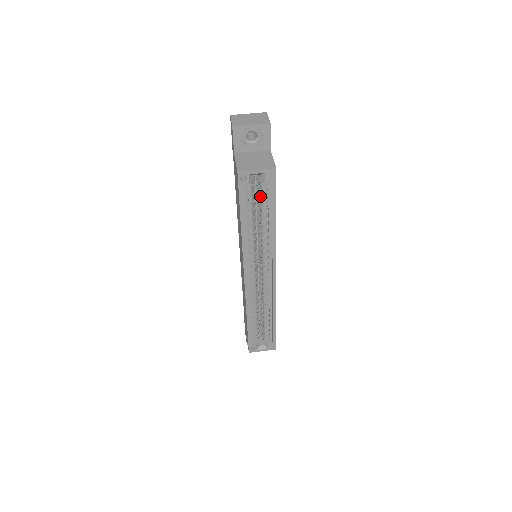
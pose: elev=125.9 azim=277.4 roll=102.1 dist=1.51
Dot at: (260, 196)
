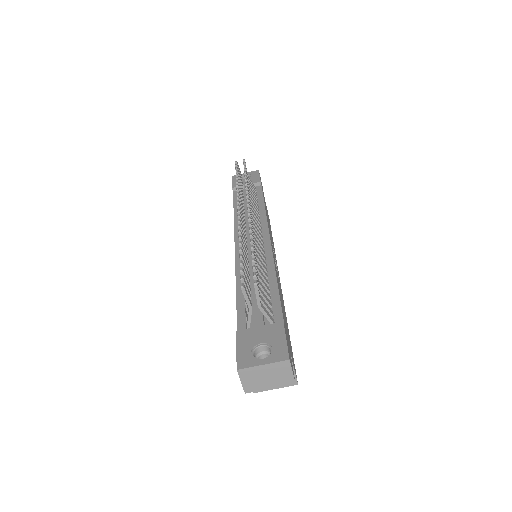
Dot at: occluded
